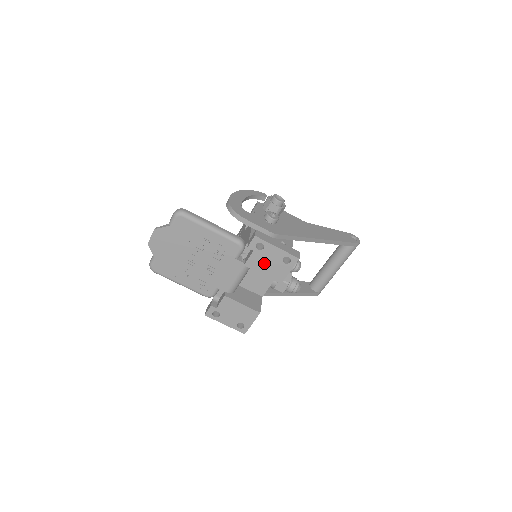
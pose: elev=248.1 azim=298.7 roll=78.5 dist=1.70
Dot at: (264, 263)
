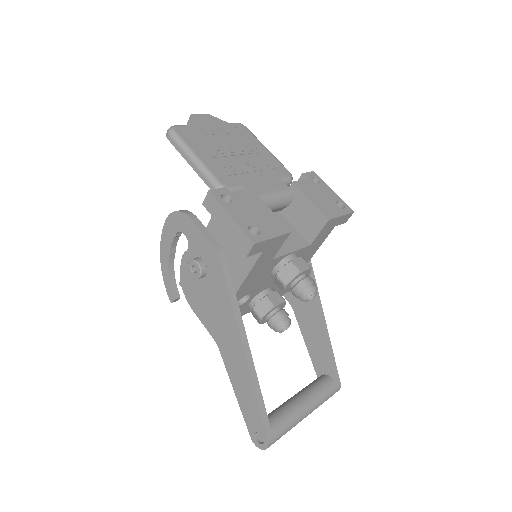
Dot at: (315, 193)
